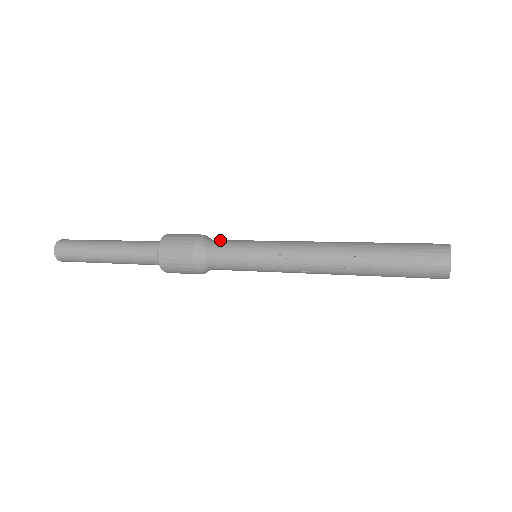
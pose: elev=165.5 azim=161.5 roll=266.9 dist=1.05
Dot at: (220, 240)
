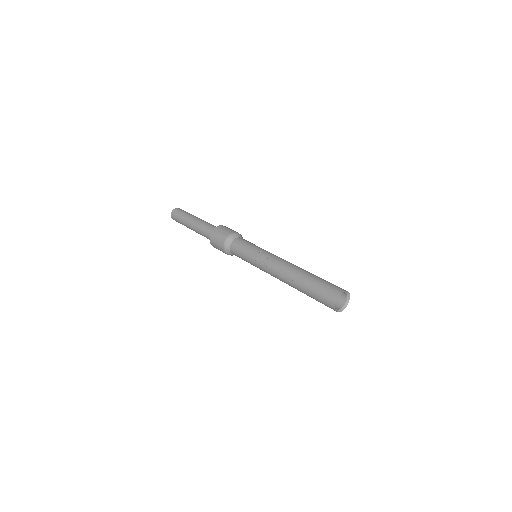
Dot at: occluded
